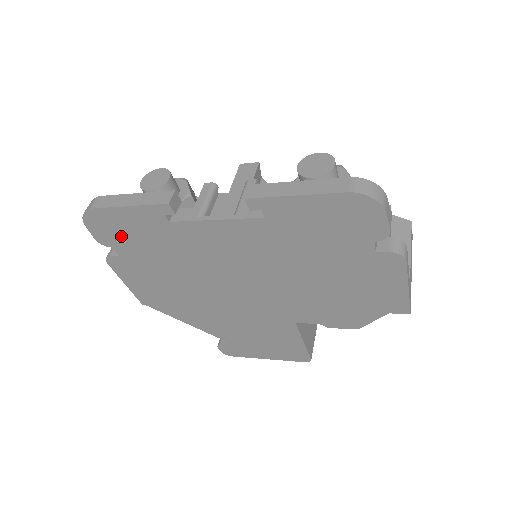
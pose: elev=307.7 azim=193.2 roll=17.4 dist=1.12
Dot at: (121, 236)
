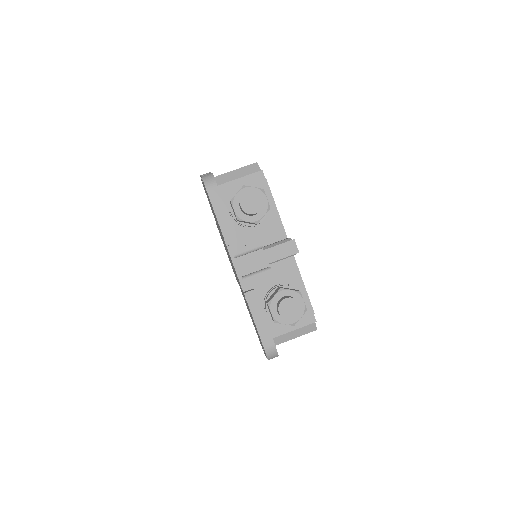
Dot at: occluded
